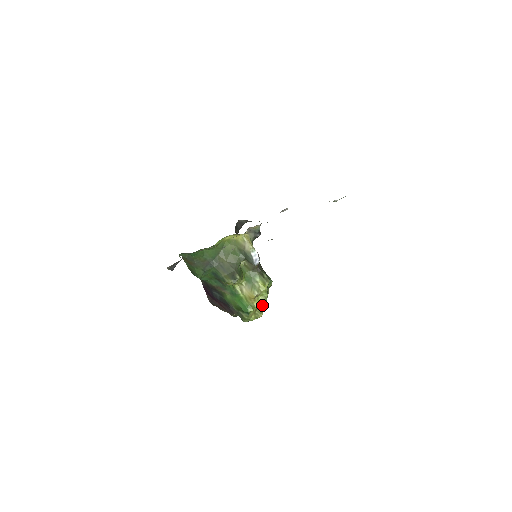
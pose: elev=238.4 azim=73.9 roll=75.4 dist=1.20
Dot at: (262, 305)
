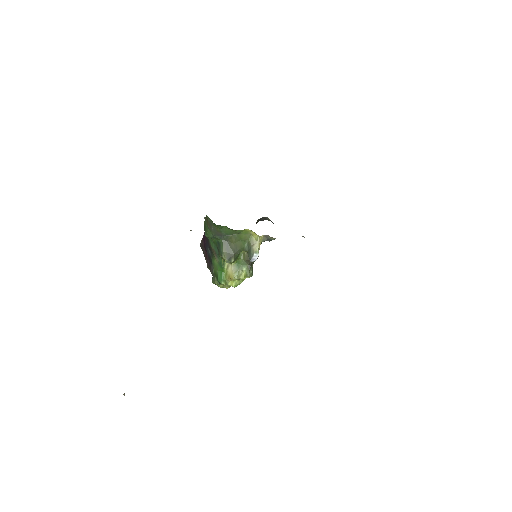
Dot at: (233, 286)
